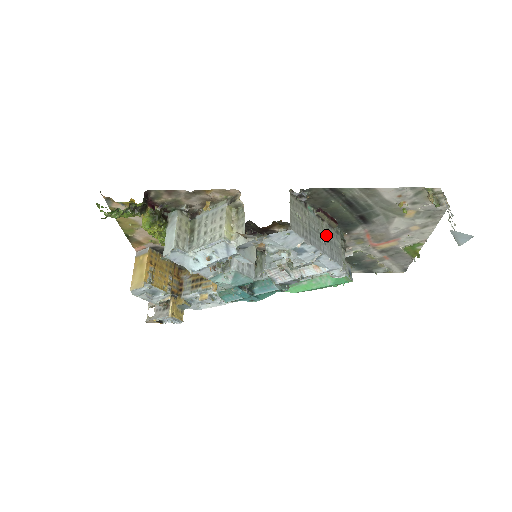
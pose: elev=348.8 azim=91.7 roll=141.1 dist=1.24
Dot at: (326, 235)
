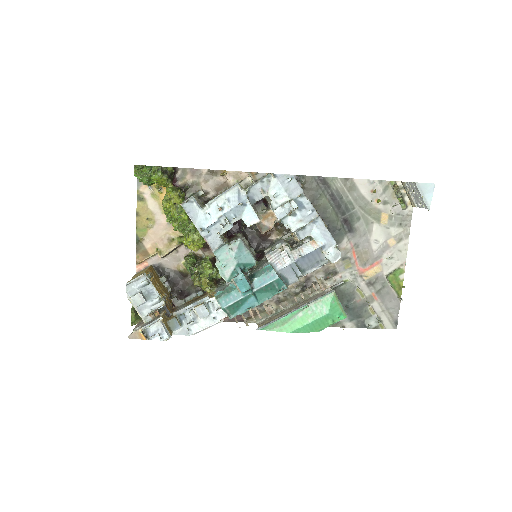
Dot at: occluded
